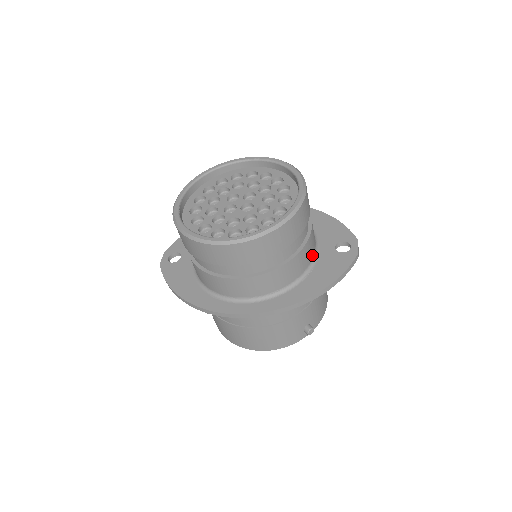
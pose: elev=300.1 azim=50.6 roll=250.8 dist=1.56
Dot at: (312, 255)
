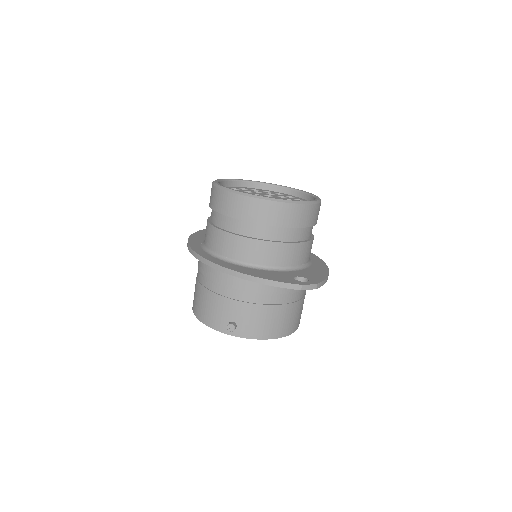
Dot at: (275, 264)
